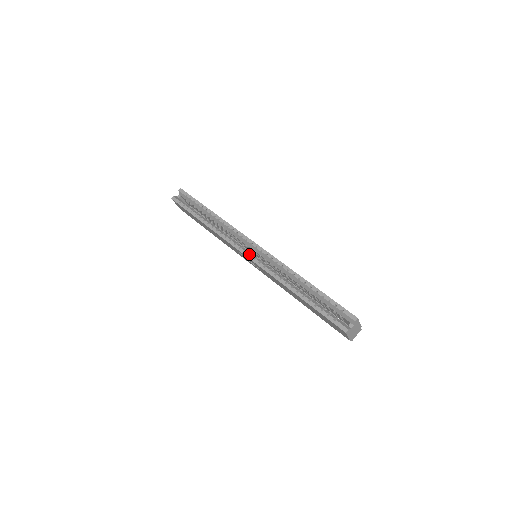
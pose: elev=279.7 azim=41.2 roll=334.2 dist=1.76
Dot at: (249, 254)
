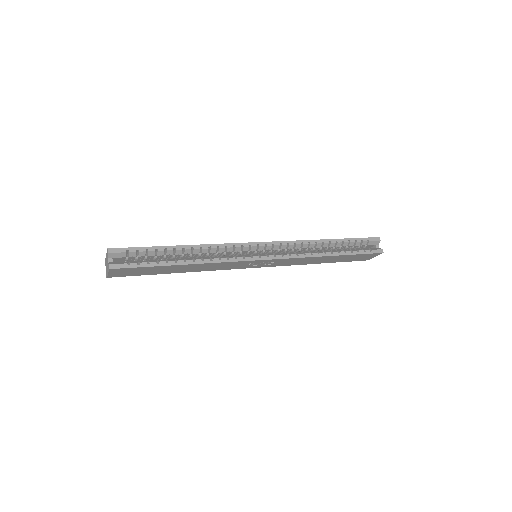
Dot at: (266, 256)
